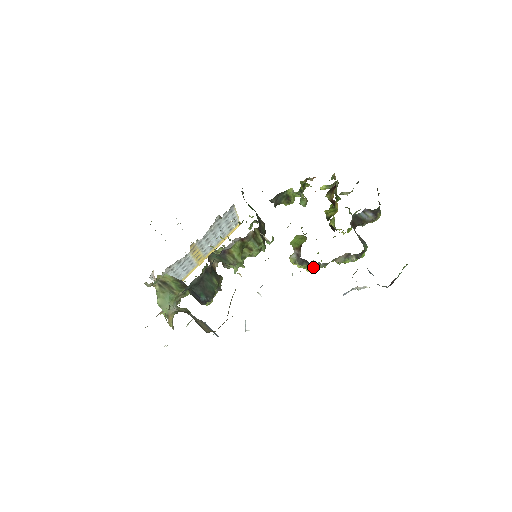
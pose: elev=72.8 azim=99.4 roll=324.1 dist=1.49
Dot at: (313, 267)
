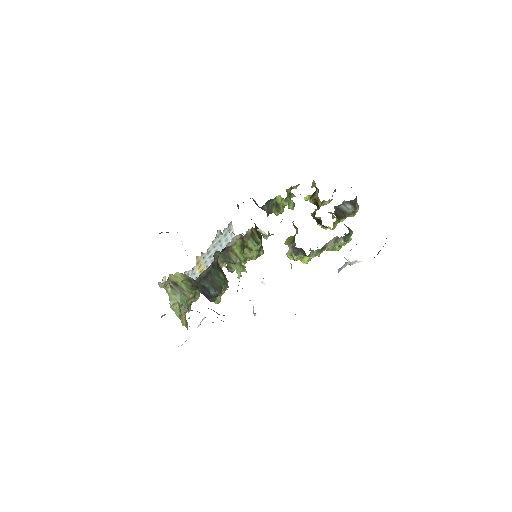
Dot at: (308, 258)
